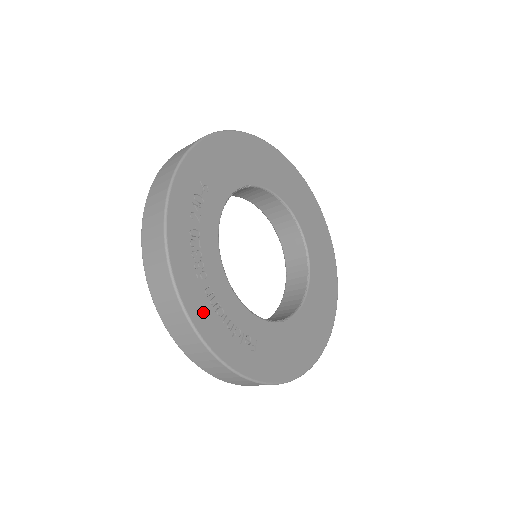
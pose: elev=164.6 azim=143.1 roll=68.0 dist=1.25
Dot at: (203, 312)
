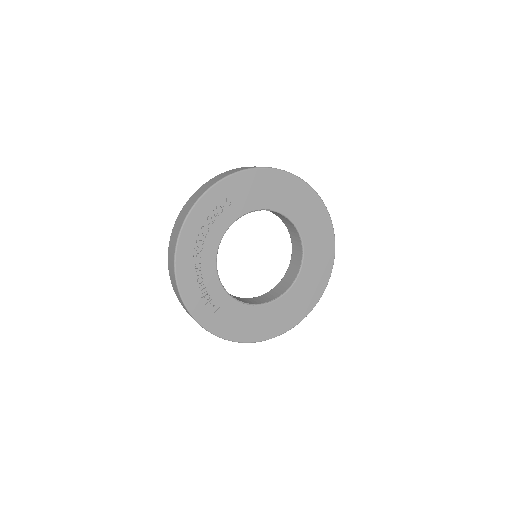
Dot at: (187, 276)
